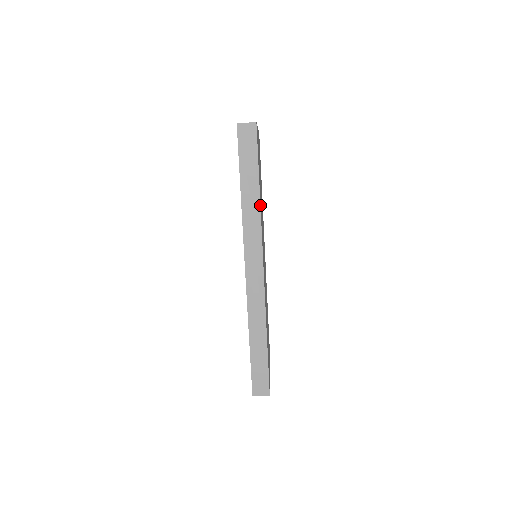
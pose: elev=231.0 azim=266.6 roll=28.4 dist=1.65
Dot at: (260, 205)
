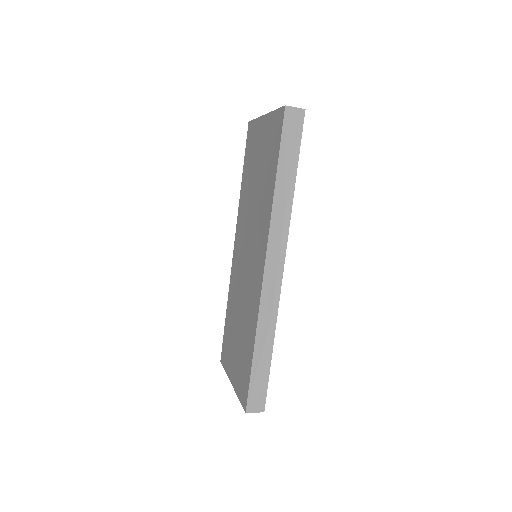
Dot at: occluded
